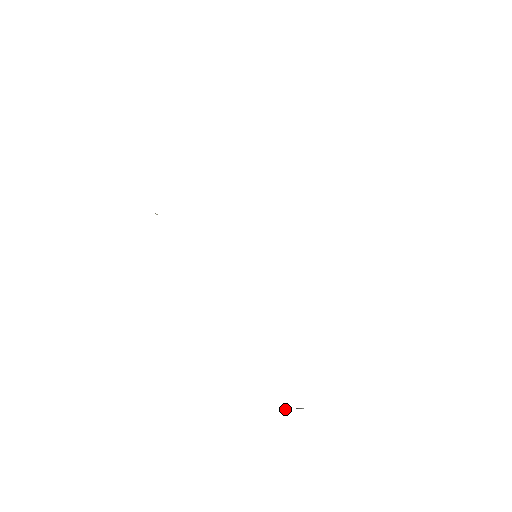
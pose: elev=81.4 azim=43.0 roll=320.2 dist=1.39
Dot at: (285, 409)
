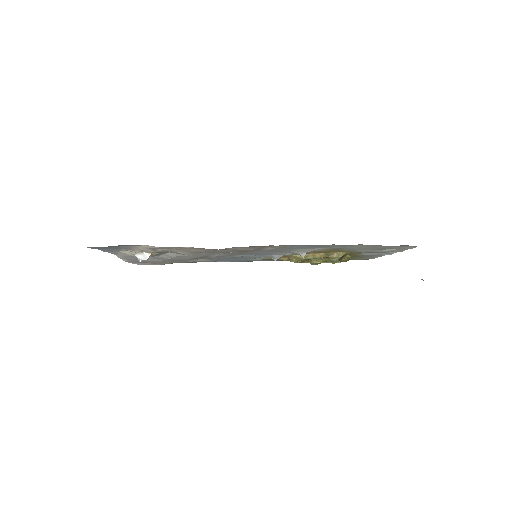
Dot at: occluded
